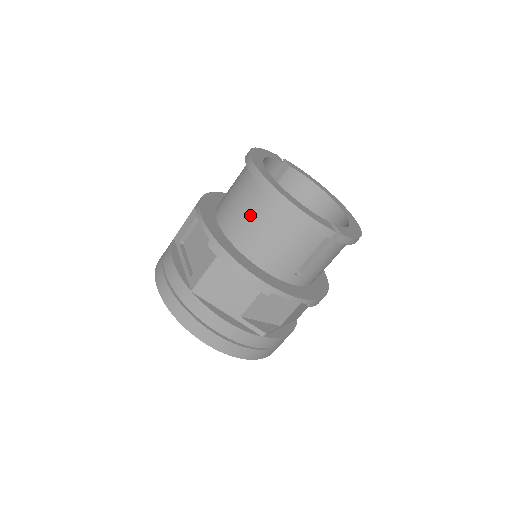
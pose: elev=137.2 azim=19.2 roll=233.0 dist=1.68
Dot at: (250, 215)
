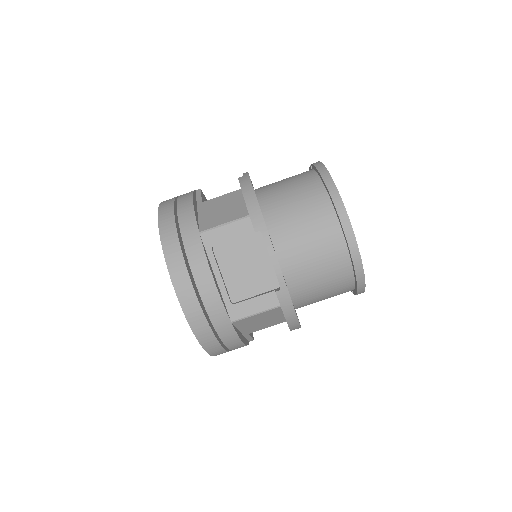
Dot at: (321, 271)
